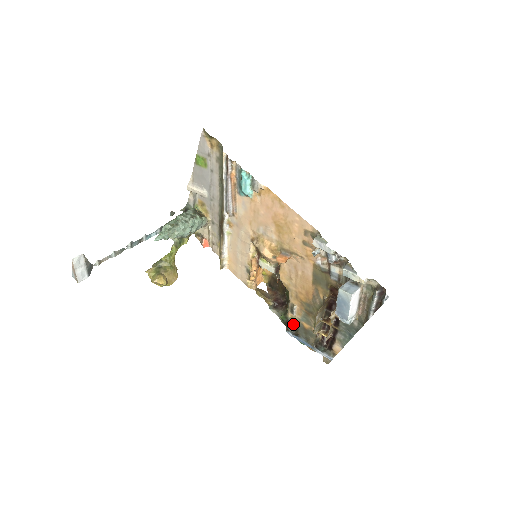
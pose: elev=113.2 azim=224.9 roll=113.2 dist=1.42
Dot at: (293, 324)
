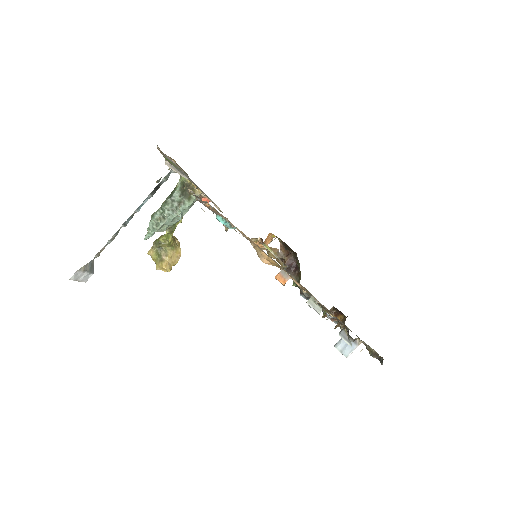
Dot at: (305, 295)
